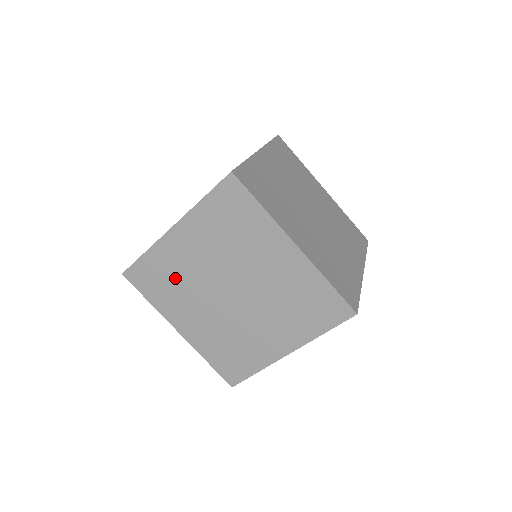
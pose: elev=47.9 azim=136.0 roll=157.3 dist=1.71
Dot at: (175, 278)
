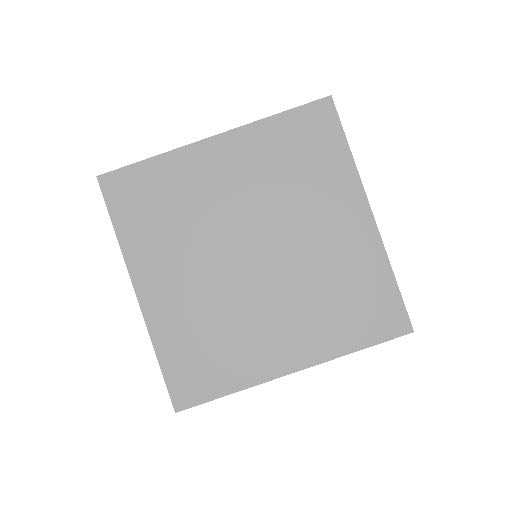
Dot at: (179, 207)
